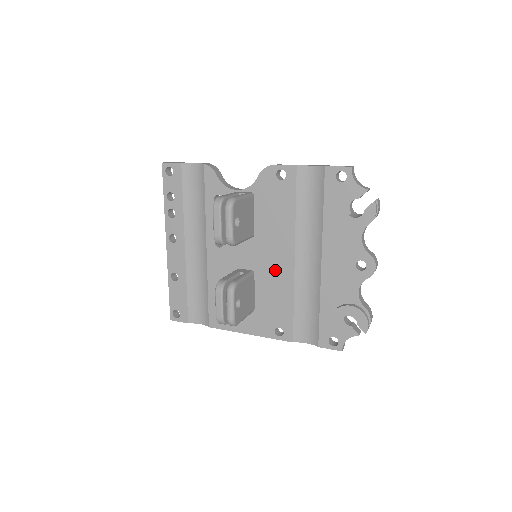
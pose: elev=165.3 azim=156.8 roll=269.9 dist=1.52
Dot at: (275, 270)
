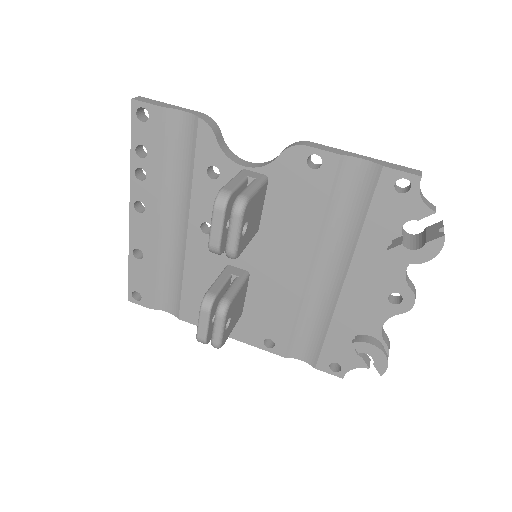
Dot at: (279, 277)
